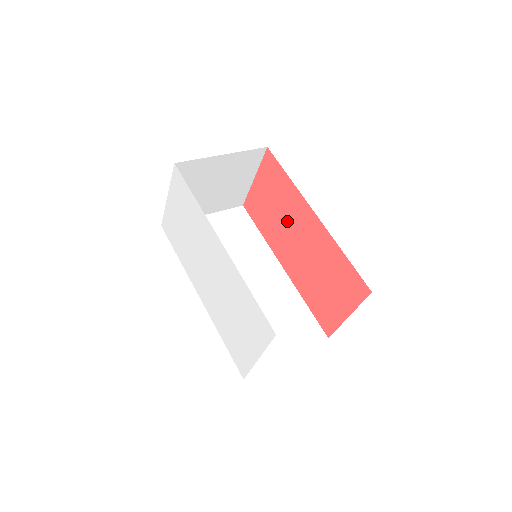
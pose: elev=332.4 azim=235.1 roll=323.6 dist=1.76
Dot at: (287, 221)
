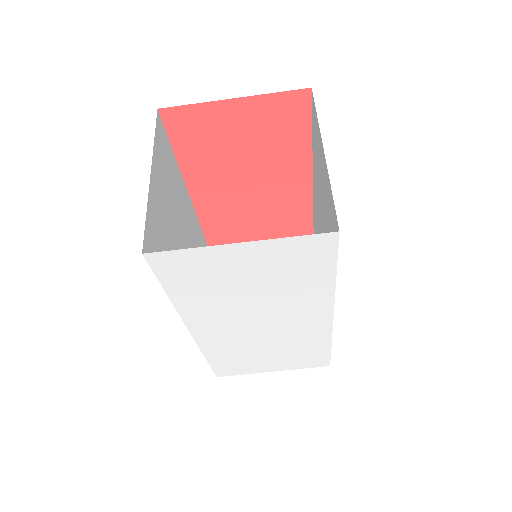
Dot at: (256, 176)
